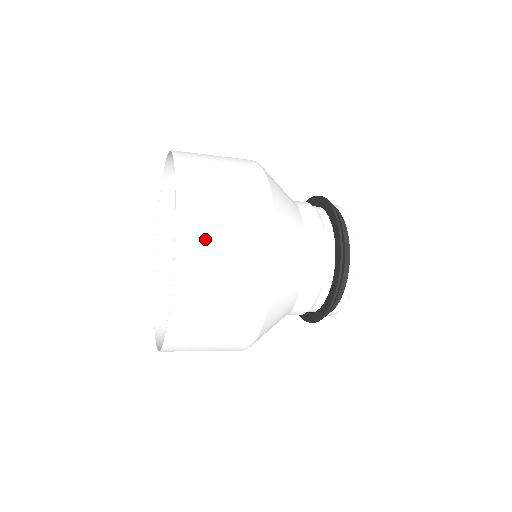
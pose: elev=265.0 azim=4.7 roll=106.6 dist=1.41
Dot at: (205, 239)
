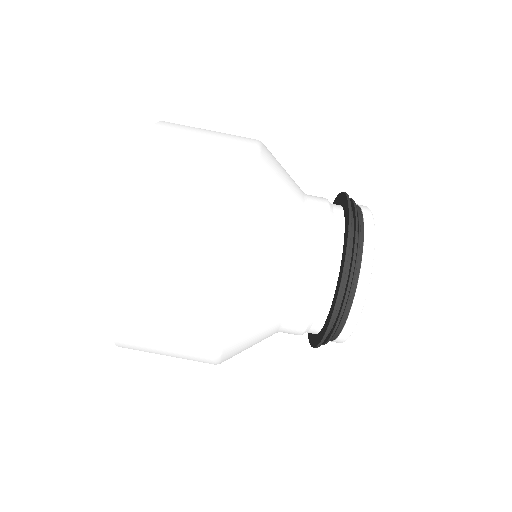
Dot at: (152, 232)
